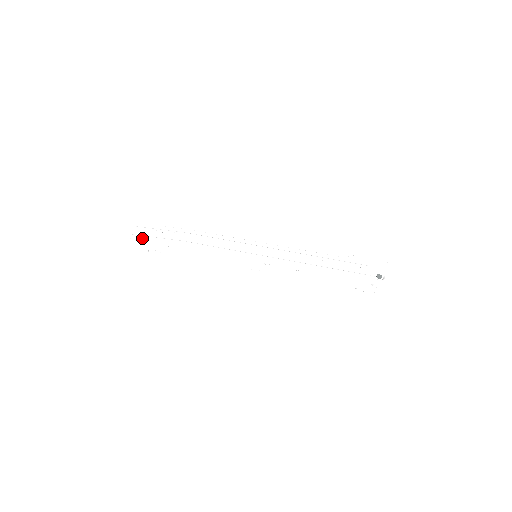
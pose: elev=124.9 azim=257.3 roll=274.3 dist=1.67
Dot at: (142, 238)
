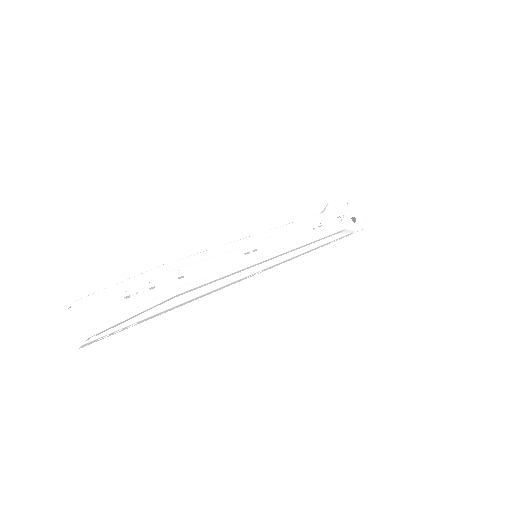
Dot at: (115, 324)
